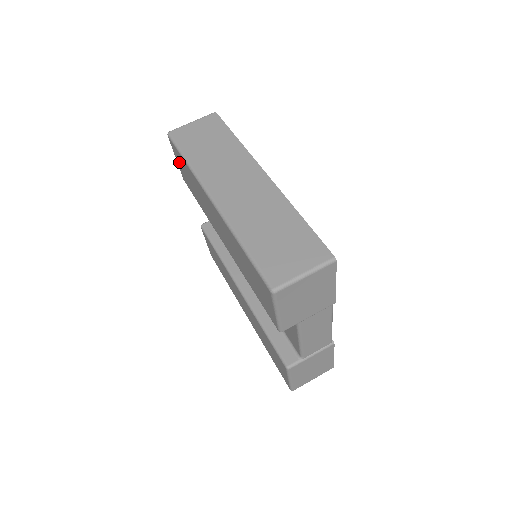
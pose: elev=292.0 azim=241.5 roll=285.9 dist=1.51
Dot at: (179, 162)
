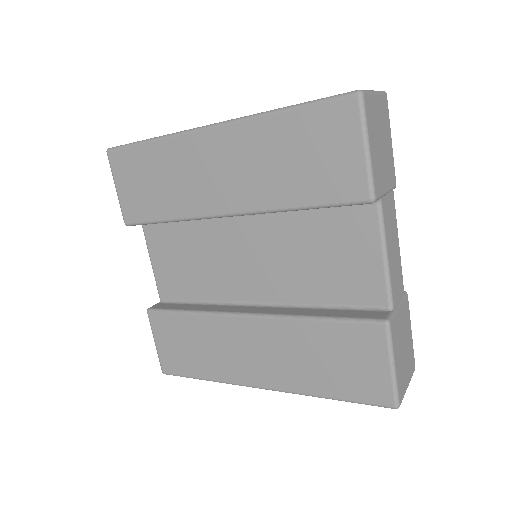
Dot at: (126, 179)
